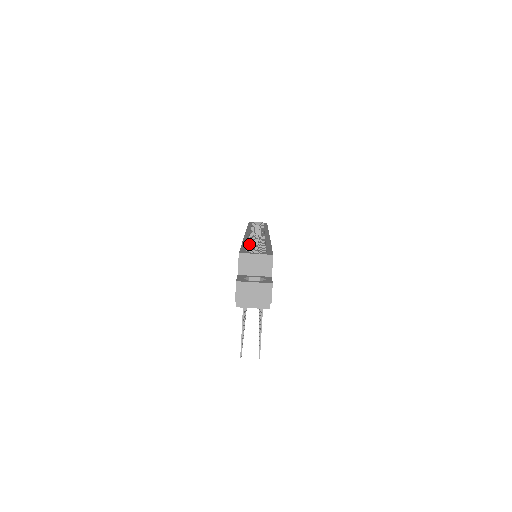
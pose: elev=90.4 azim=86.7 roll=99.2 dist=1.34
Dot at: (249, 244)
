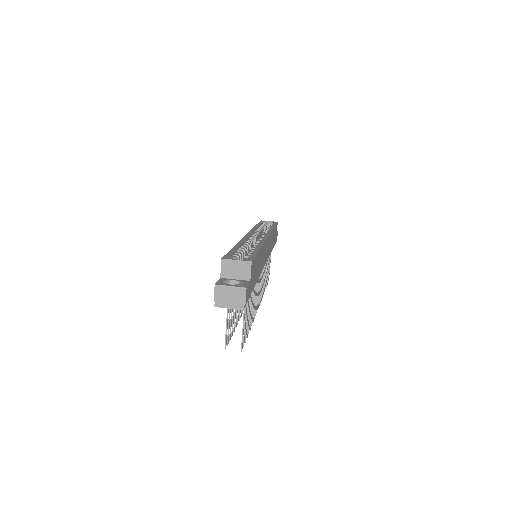
Dot at: (241, 248)
